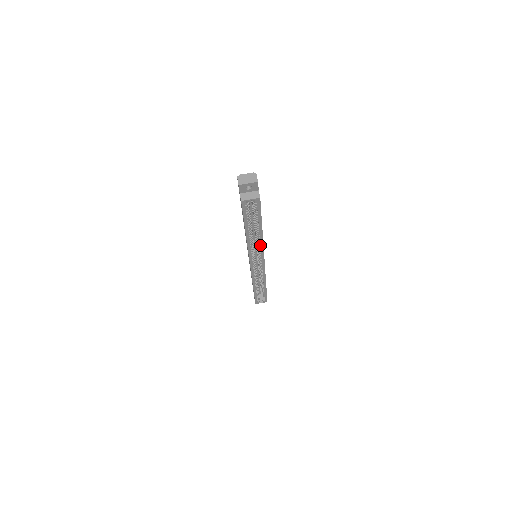
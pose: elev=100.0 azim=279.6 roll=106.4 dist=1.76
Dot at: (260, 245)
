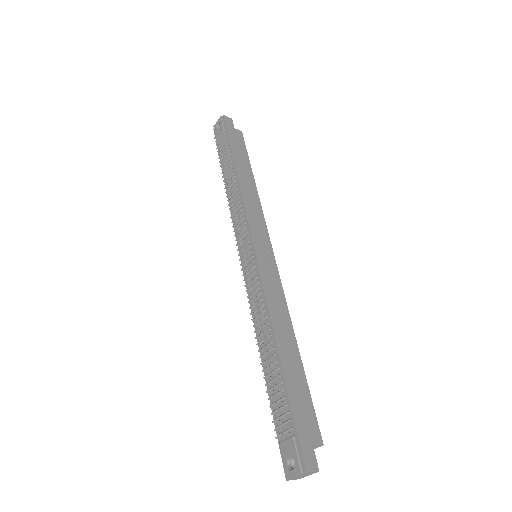
Dot at: (283, 306)
